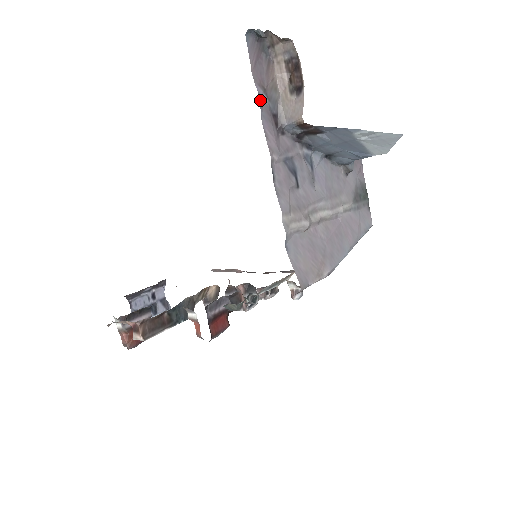
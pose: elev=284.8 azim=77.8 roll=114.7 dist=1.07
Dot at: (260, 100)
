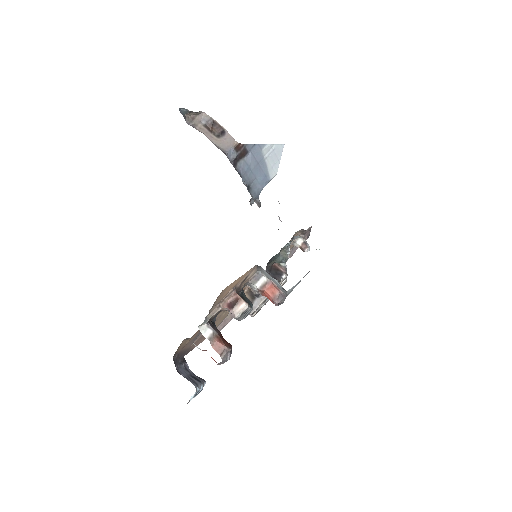
Dot at: occluded
